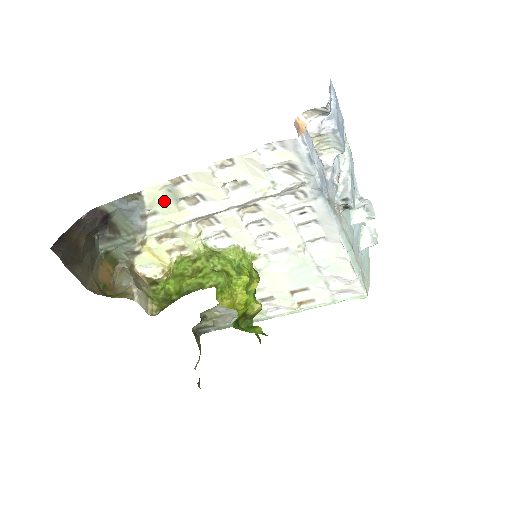
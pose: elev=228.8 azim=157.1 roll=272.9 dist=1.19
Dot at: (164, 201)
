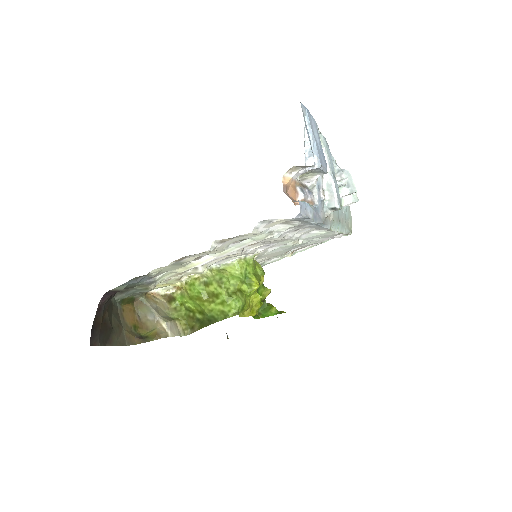
Dot at: (170, 268)
